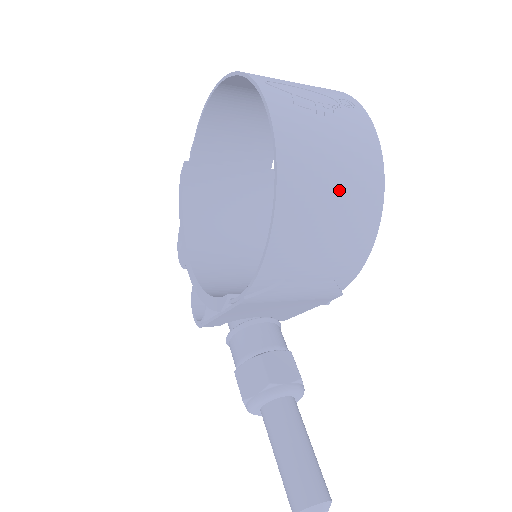
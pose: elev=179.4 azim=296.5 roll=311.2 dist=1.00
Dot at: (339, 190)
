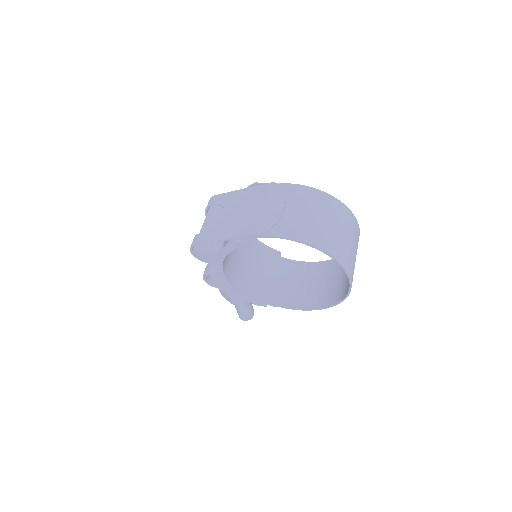
Dot at: (336, 279)
